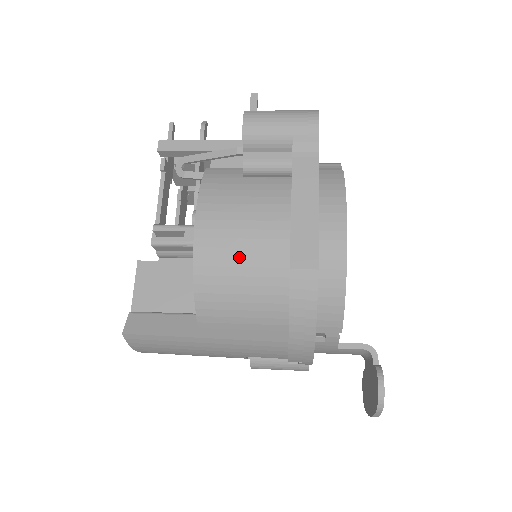
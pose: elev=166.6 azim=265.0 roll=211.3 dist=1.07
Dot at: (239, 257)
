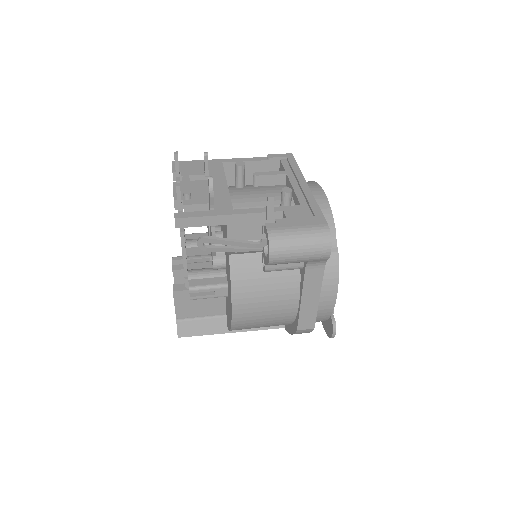
Dot at: (263, 322)
